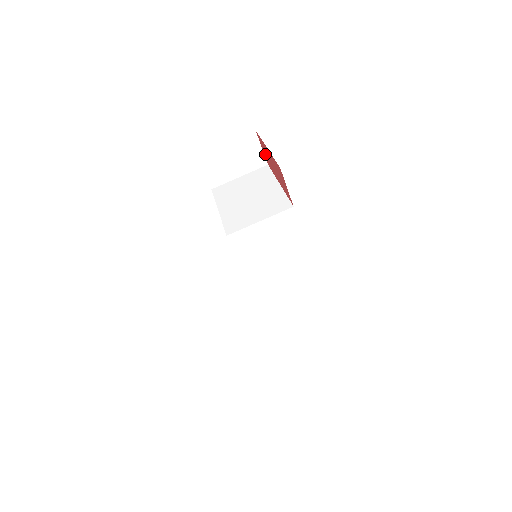
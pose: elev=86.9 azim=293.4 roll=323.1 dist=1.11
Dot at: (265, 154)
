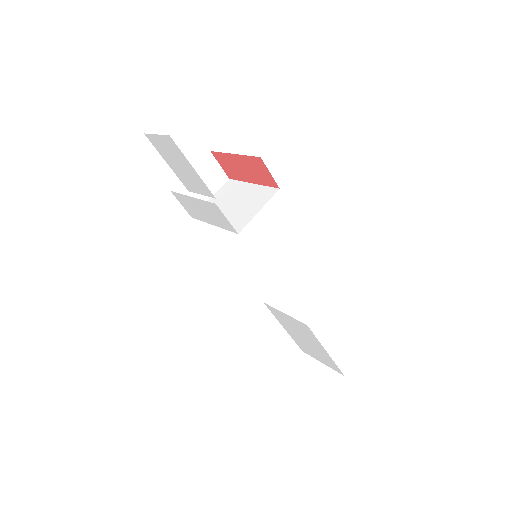
Dot at: (226, 168)
